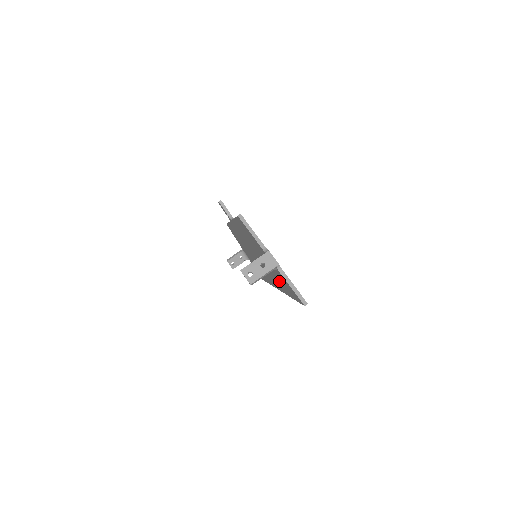
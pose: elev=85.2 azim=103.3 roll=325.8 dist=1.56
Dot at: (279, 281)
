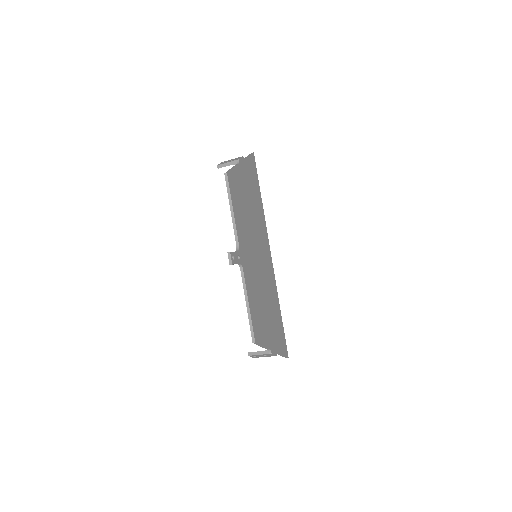
Dot at: occluded
